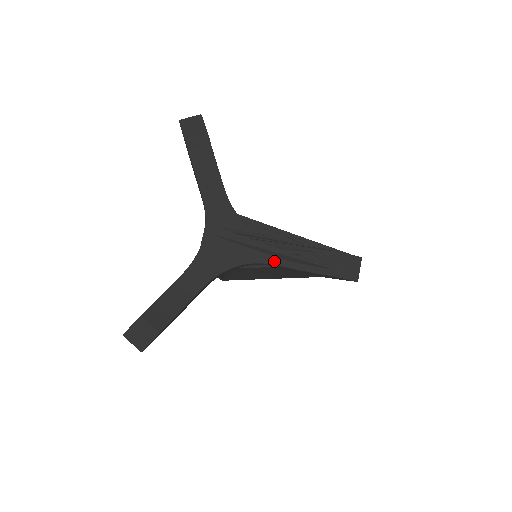
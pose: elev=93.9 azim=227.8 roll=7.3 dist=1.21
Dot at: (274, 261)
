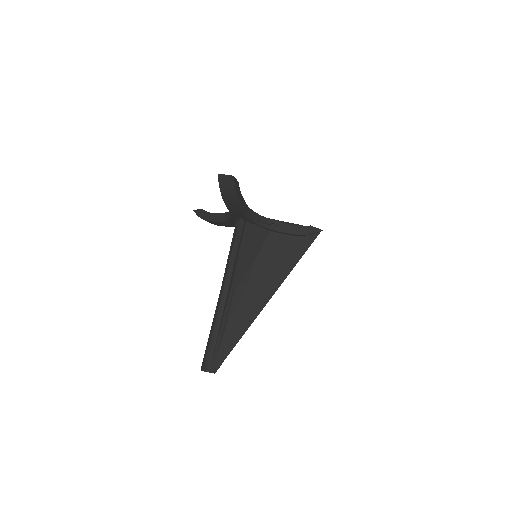
Dot at: (275, 221)
